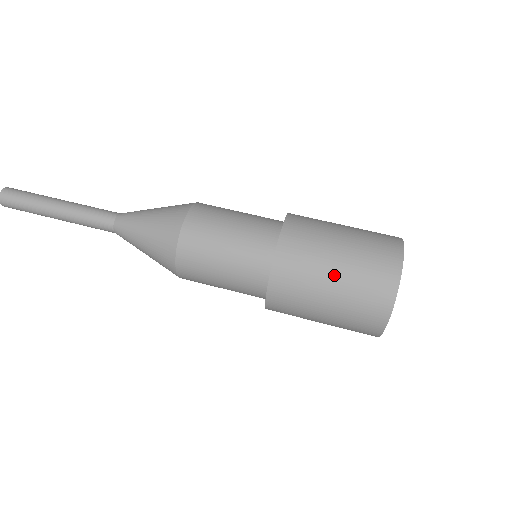
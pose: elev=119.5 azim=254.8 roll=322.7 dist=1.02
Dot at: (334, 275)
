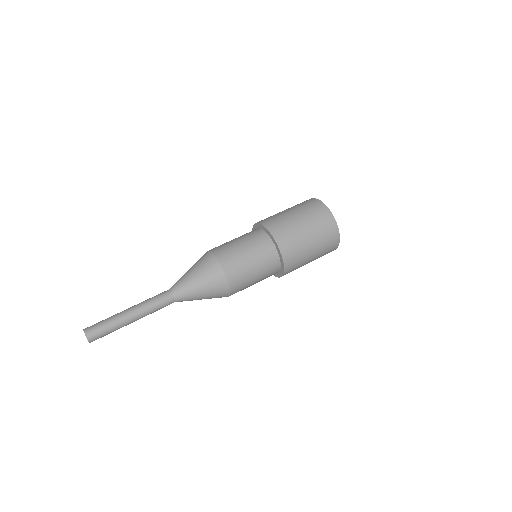
Dot at: (307, 232)
